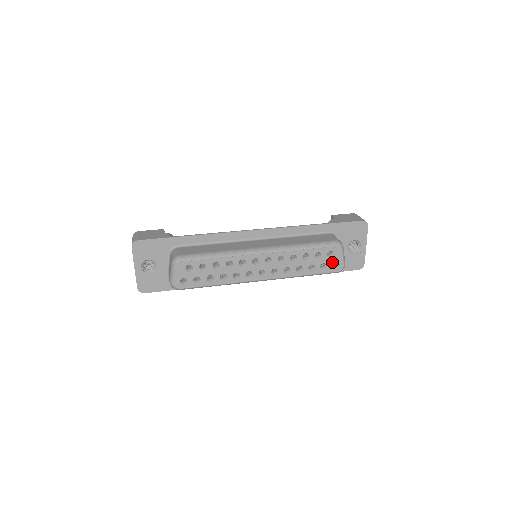
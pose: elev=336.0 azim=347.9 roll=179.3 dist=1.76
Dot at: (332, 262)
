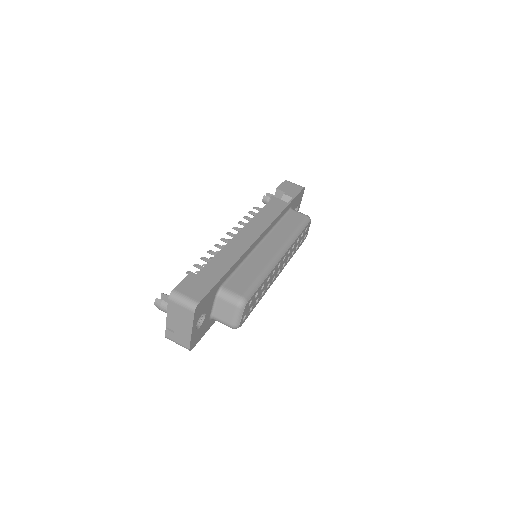
Dot at: occluded
